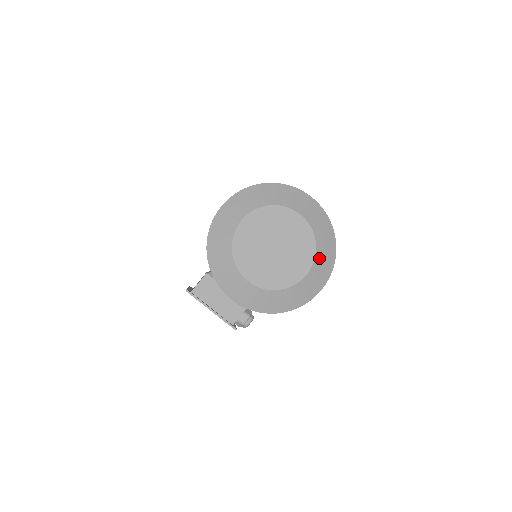
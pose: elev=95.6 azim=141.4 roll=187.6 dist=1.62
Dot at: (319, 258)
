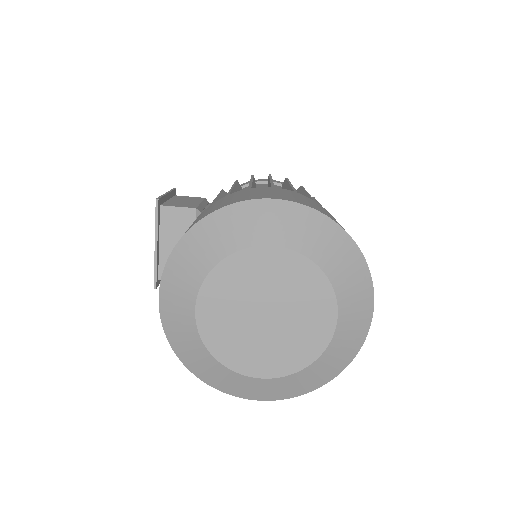
Dot at: (294, 378)
